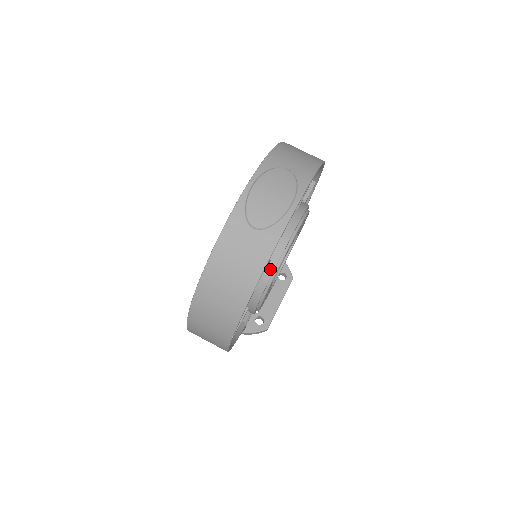
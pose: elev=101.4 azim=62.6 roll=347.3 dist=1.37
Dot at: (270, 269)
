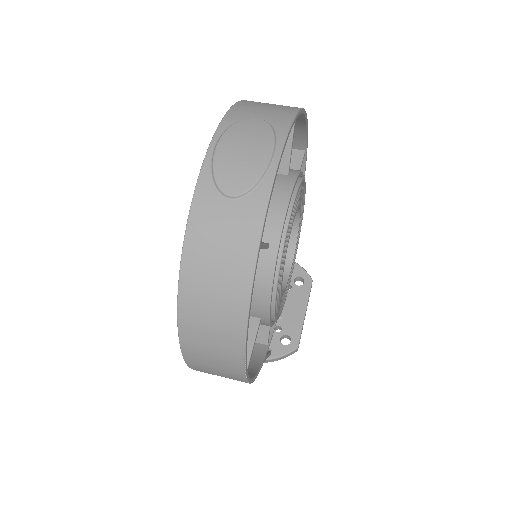
Dot at: (271, 255)
